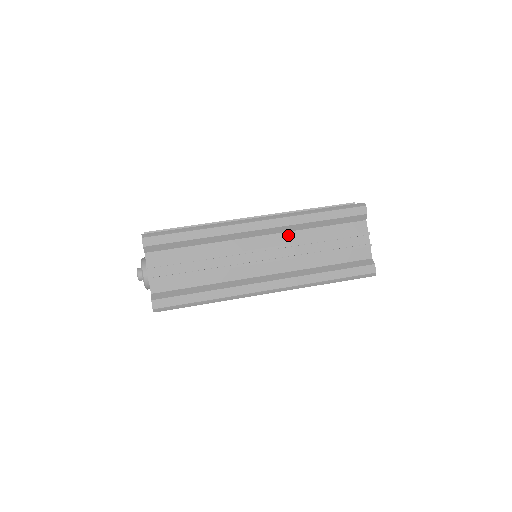
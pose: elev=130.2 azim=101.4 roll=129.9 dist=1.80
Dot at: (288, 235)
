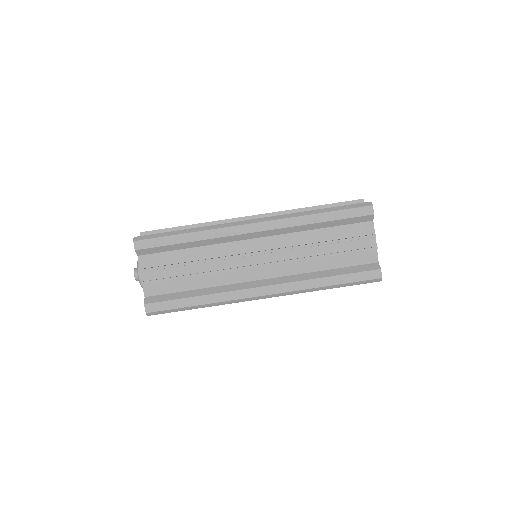
Dot at: (286, 237)
